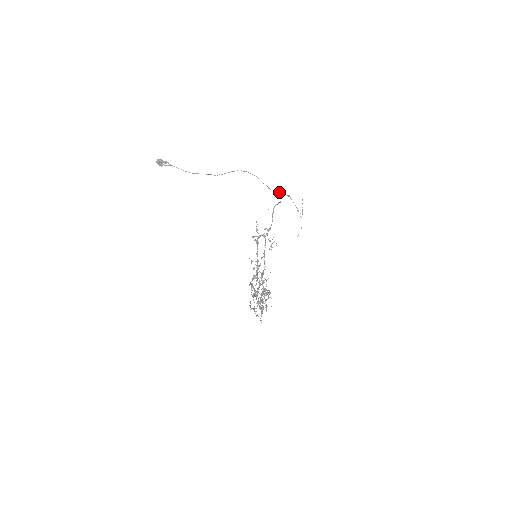
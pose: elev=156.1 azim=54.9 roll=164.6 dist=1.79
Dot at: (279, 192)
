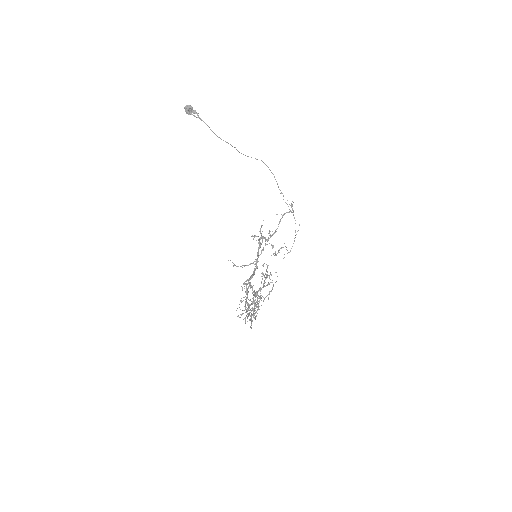
Dot at: occluded
